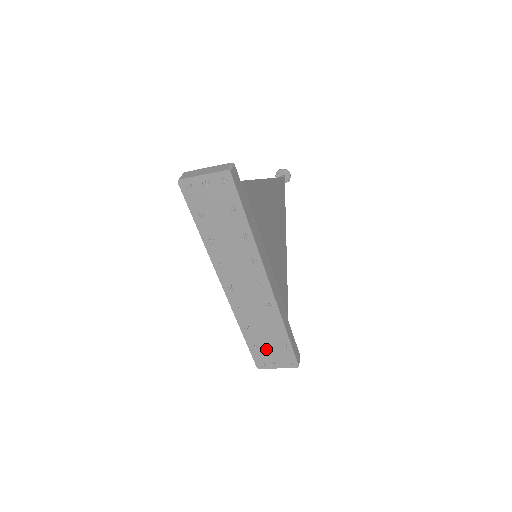
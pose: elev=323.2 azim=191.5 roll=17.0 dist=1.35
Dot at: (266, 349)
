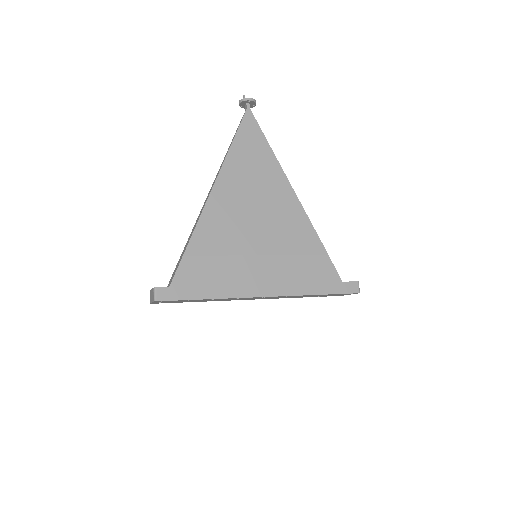
Dot at: occluded
